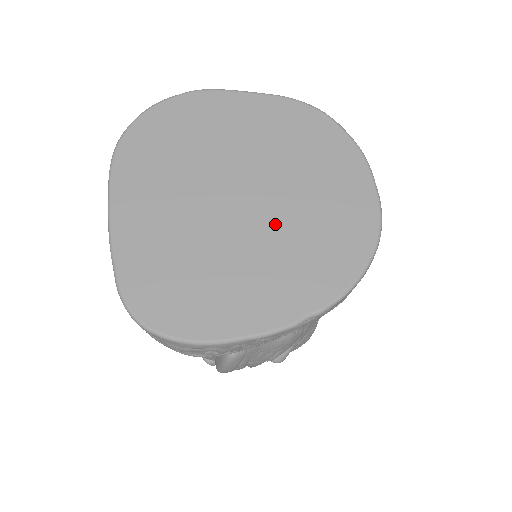
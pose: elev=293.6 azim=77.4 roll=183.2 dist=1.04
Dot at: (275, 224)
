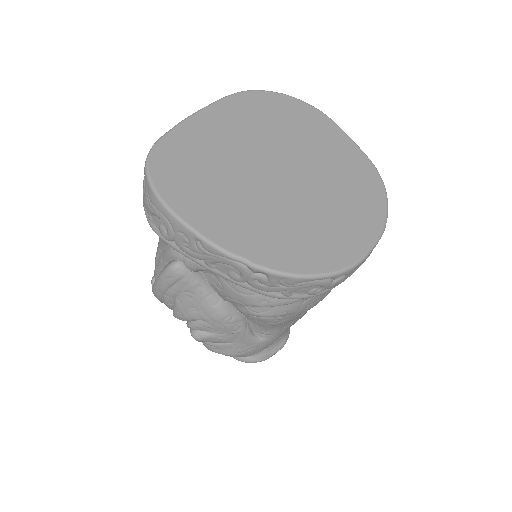
Dot at: (285, 202)
